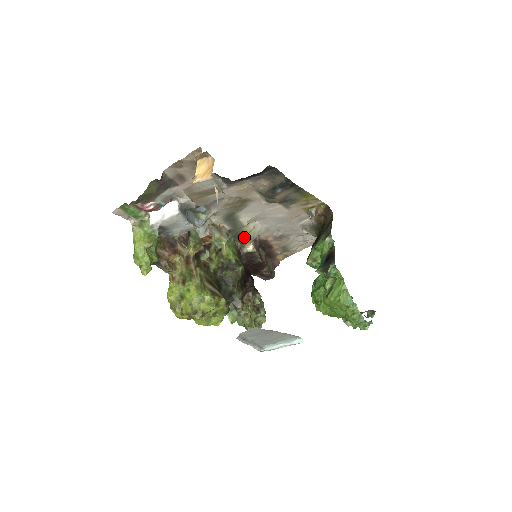
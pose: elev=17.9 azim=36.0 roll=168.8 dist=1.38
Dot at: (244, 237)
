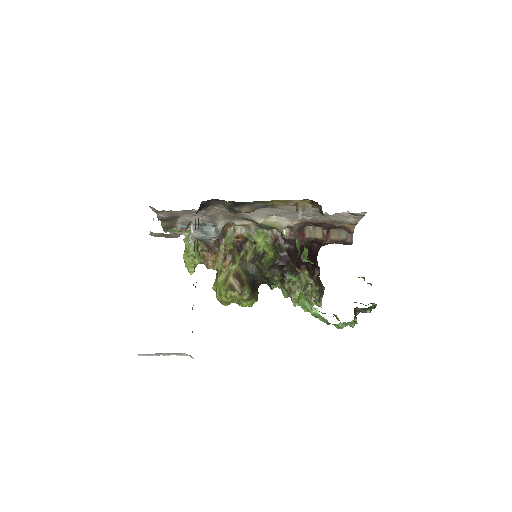
Dot at: (274, 228)
